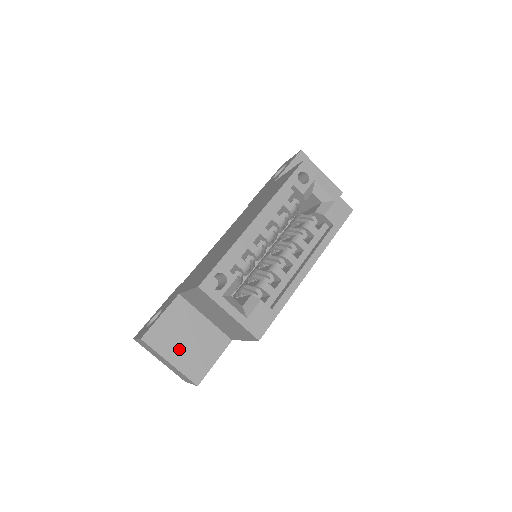
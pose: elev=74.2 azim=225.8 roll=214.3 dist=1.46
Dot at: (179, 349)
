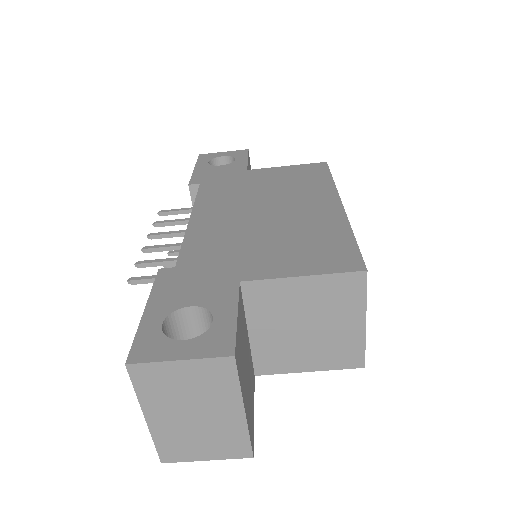
Dot at: (245, 384)
